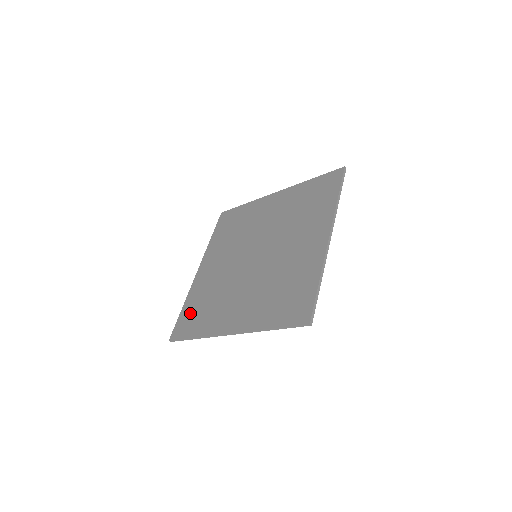
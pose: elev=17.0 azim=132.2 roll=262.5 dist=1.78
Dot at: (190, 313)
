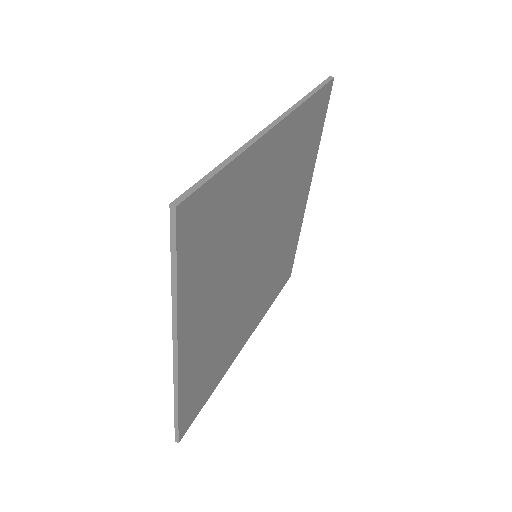
Dot at: occluded
